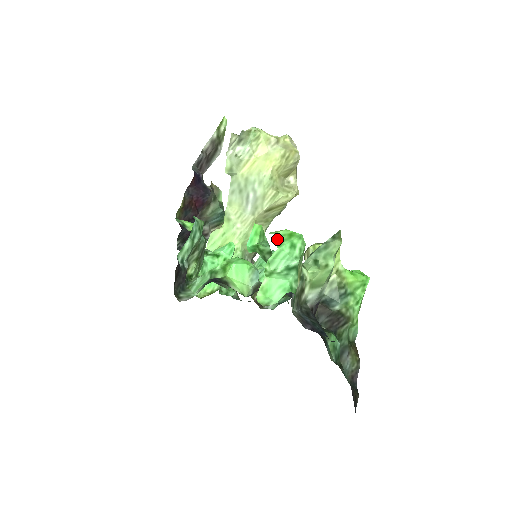
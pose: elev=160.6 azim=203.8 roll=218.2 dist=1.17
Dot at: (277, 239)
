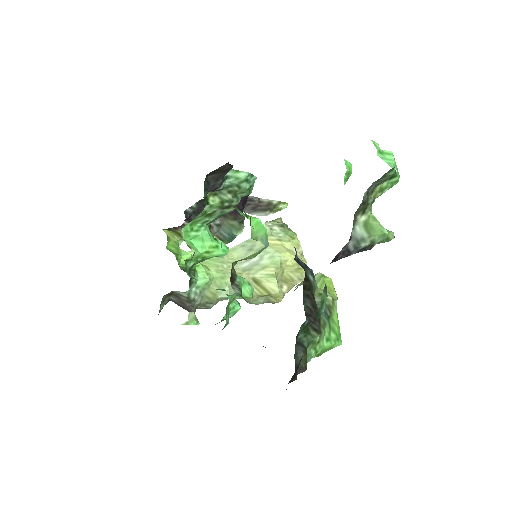
Dot at: occluded
